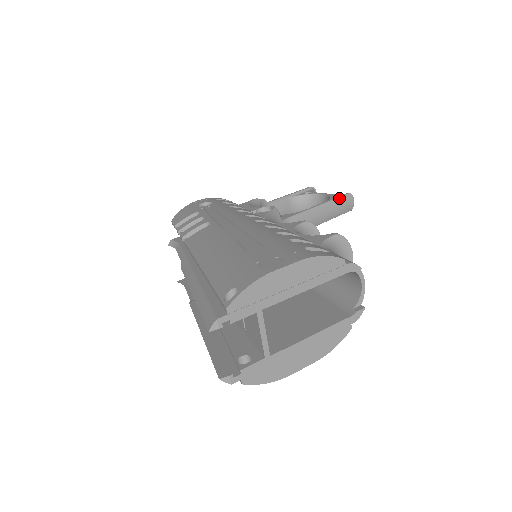
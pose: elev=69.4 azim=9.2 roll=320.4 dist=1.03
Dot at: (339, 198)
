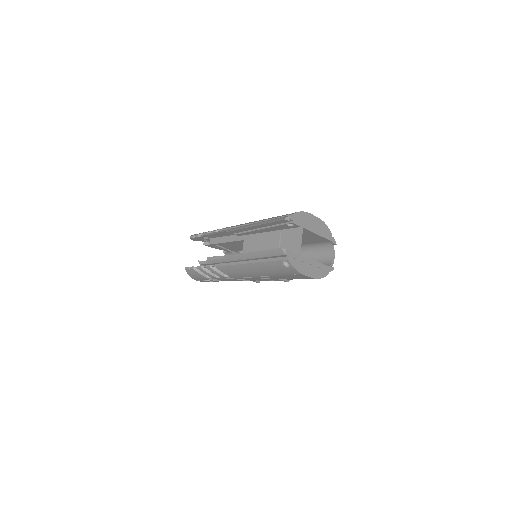
Dot at: occluded
